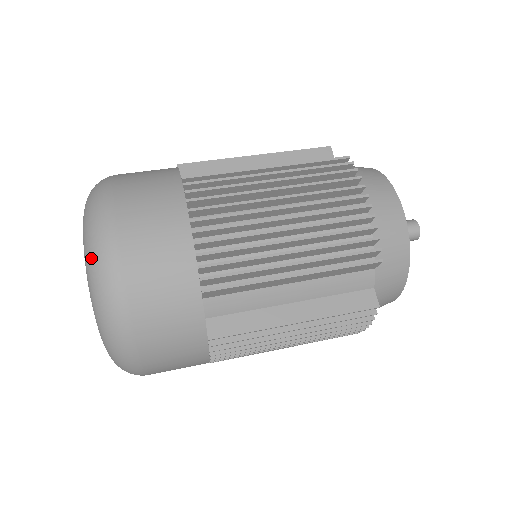
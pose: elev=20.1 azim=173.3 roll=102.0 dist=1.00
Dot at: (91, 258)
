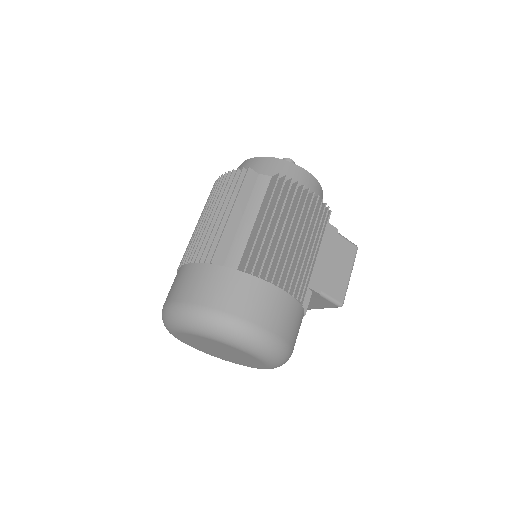
Dot at: (173, 321)
